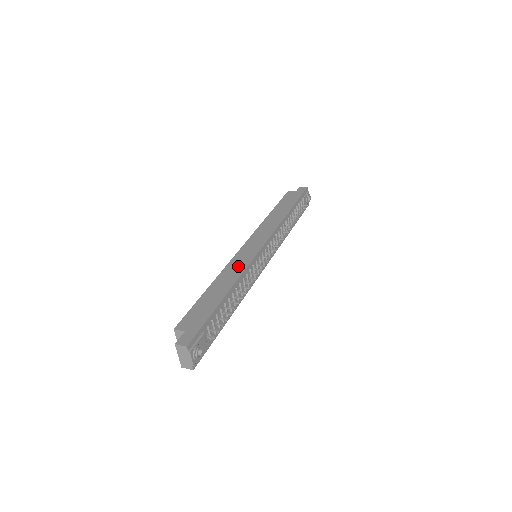
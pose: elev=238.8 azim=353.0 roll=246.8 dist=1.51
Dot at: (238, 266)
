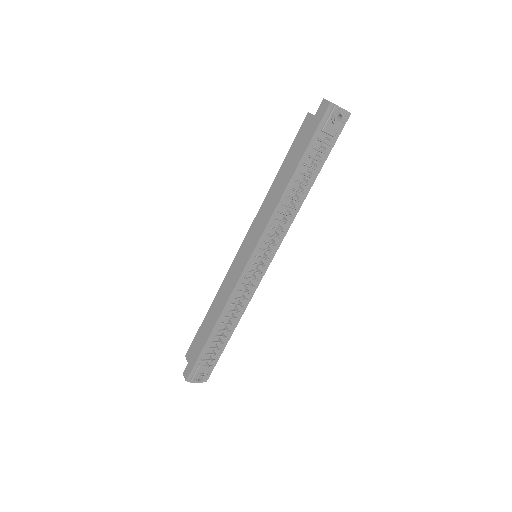
Dot at: (227, 288)
